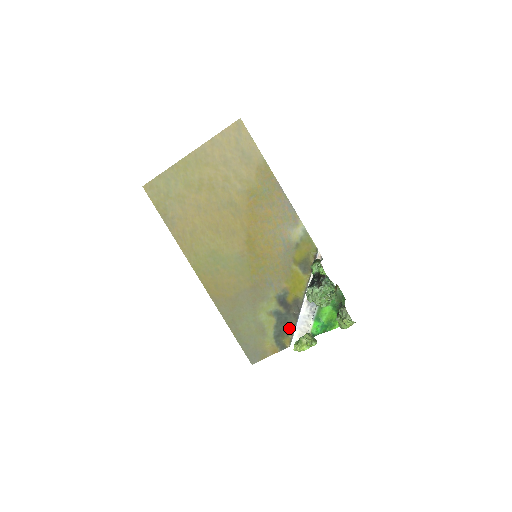
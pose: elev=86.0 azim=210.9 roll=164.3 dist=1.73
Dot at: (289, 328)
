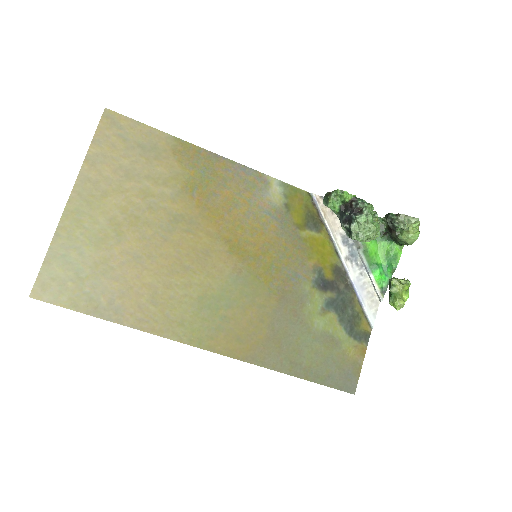
Dot at: (354, 308)
